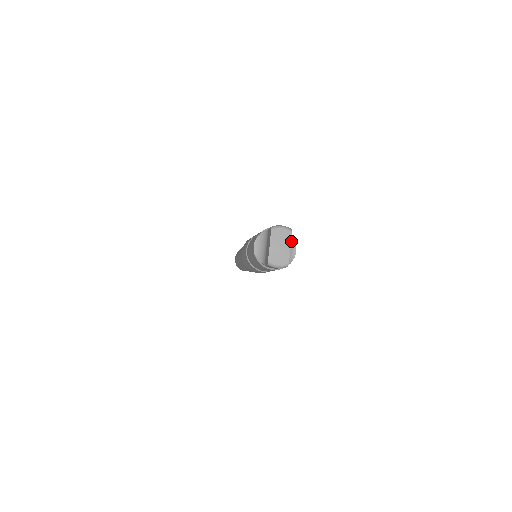
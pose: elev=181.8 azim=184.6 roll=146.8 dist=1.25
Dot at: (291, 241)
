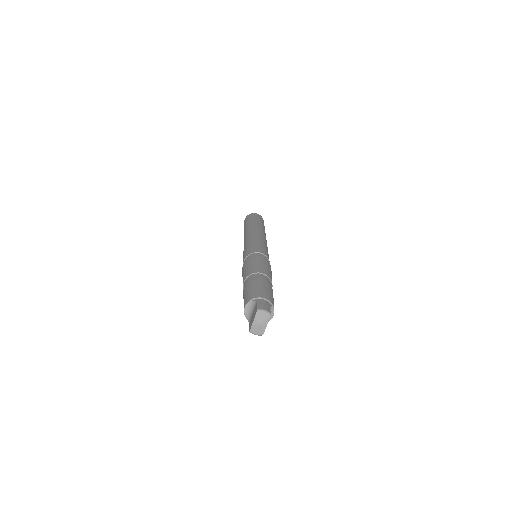
Dot at: (271, 309)
